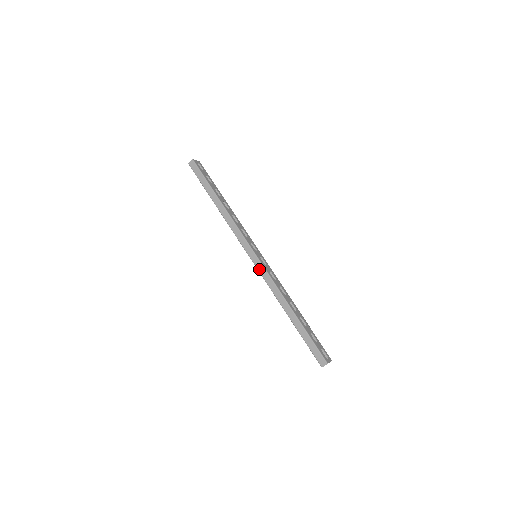
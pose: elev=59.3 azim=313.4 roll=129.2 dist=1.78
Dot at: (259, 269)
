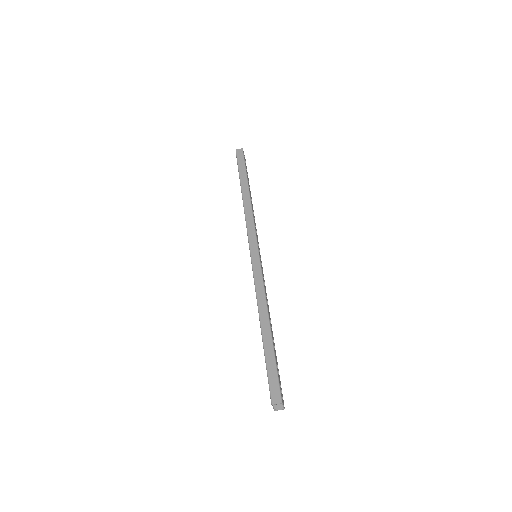
Dot at: (254, 266)
